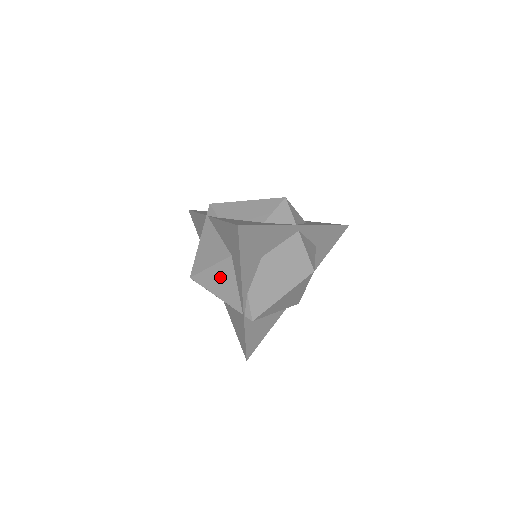
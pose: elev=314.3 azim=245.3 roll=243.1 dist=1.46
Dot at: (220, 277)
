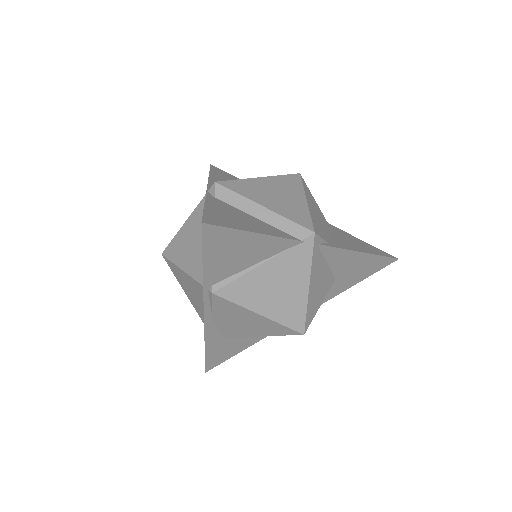
Dot at: occluded
